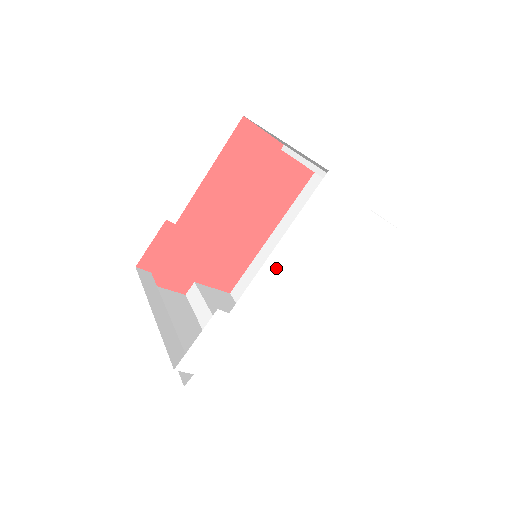
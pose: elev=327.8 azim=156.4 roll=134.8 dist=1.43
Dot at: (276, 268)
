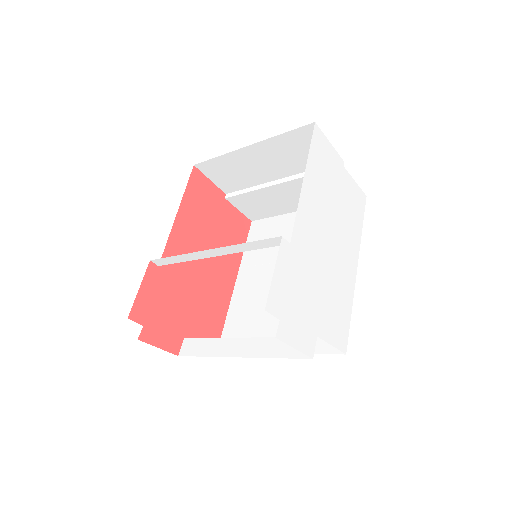
Dot at: (308, 202)
